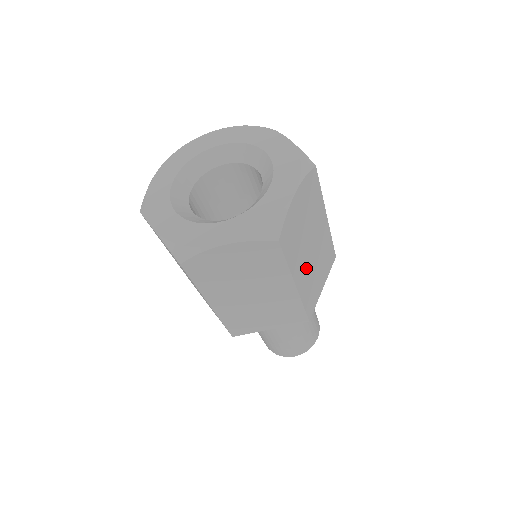
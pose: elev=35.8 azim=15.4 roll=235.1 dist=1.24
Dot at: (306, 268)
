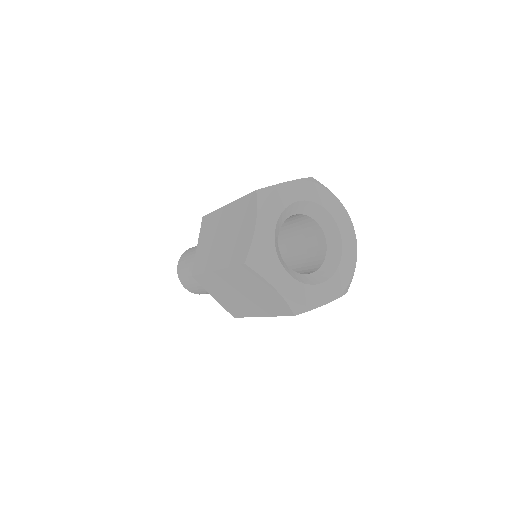
Dot at: occluded
